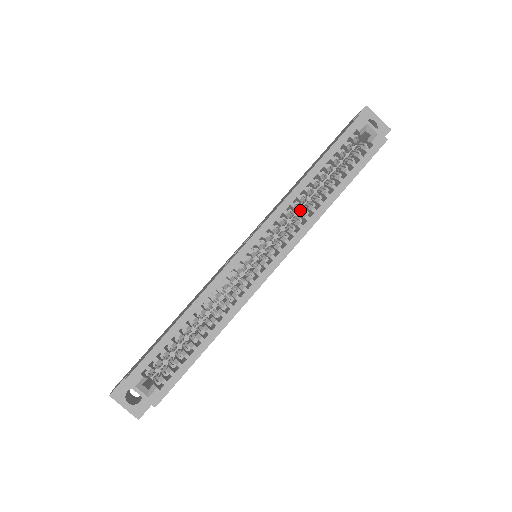
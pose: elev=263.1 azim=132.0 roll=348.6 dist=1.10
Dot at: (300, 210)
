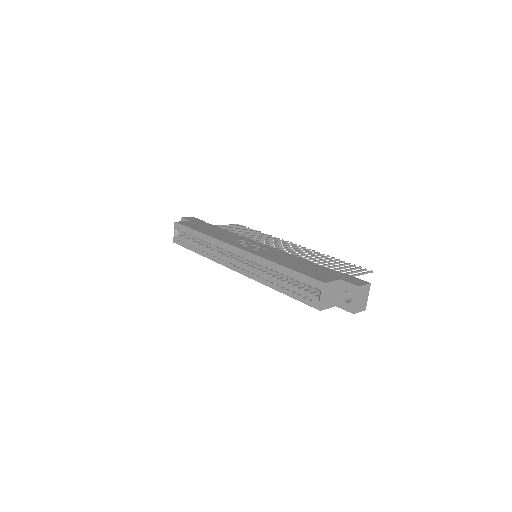
Dot at: occluded
